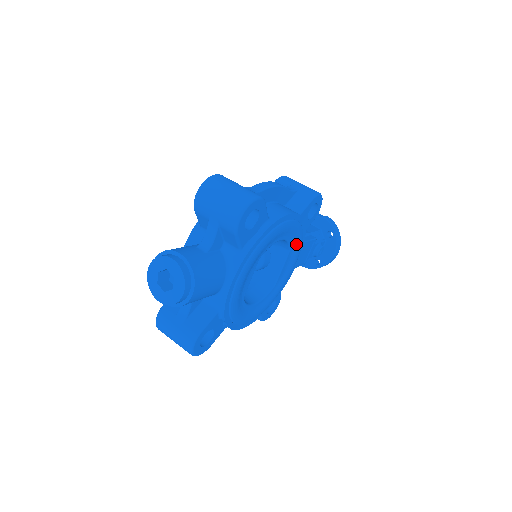
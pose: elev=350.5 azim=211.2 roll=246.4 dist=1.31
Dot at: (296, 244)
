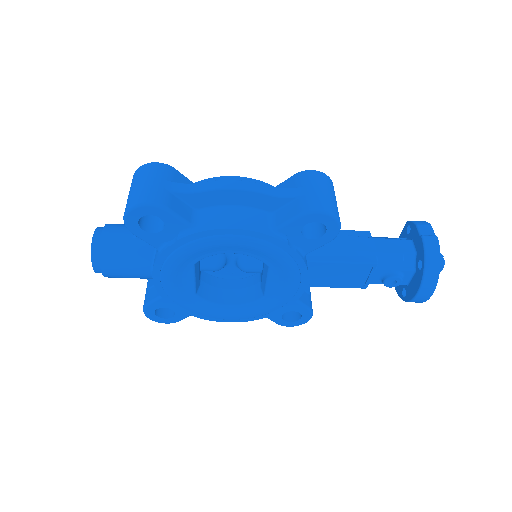
Dot at: (278, 263)
